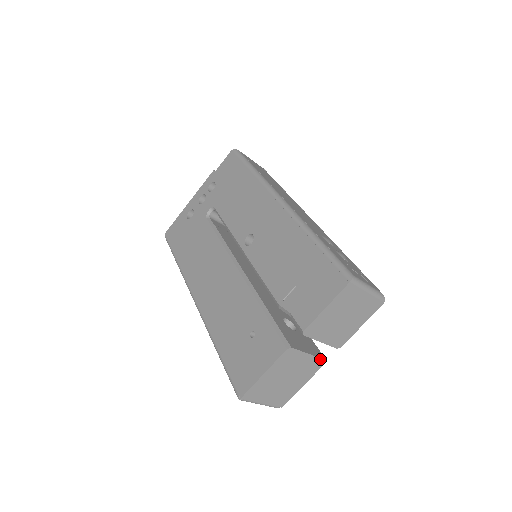
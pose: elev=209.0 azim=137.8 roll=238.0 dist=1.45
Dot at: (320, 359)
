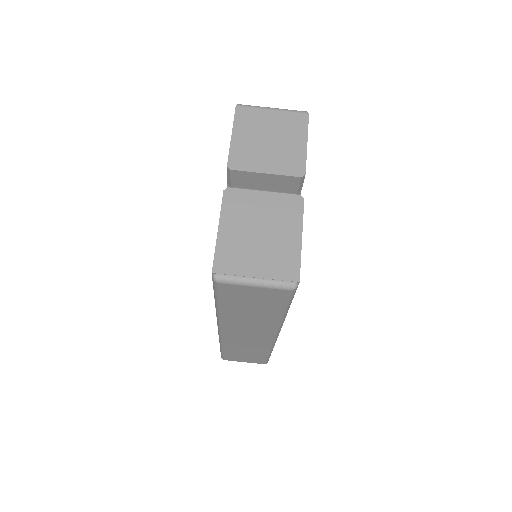
Dot at: (289, 196)
